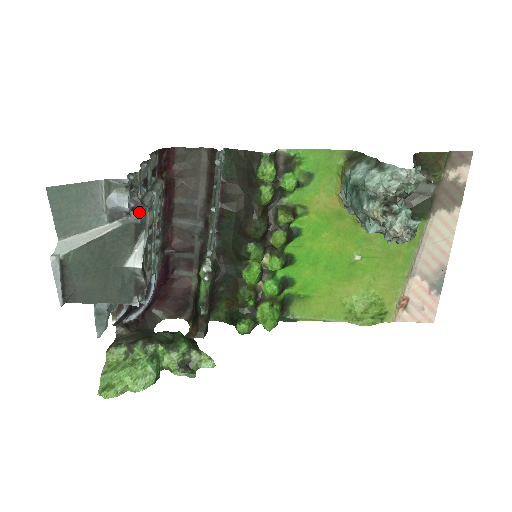
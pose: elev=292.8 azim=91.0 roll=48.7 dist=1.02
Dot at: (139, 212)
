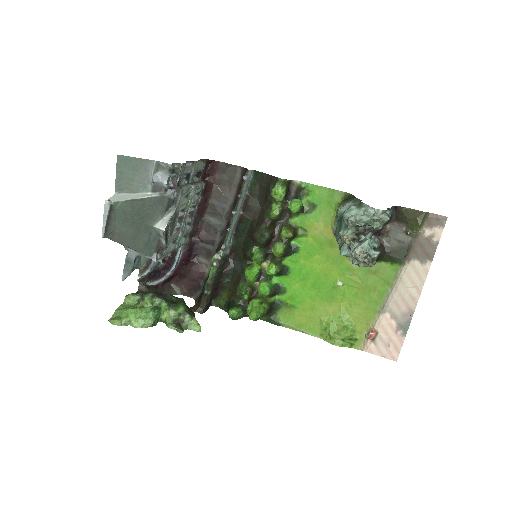
Dot at: (174, 191)
